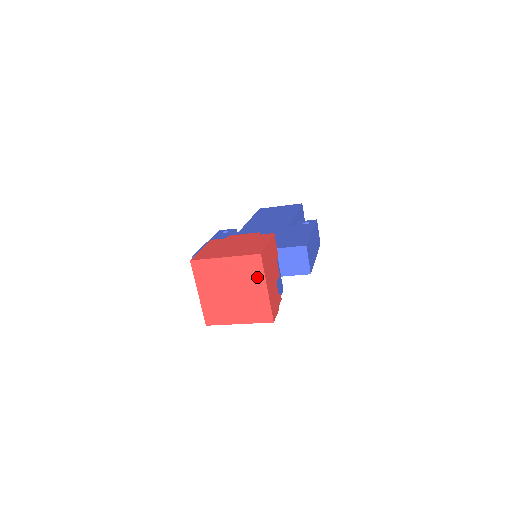
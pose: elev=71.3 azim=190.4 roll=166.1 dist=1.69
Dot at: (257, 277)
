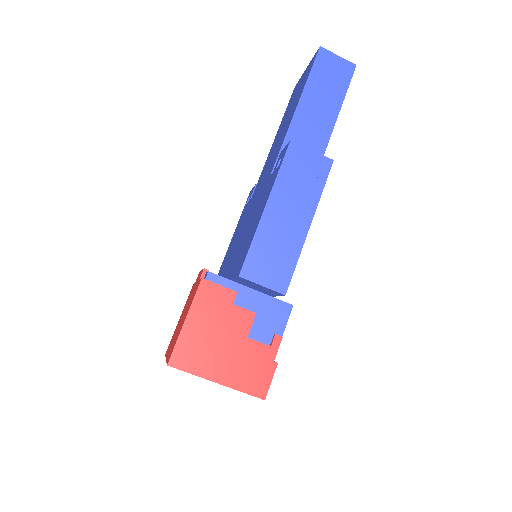
Dot at: occluded
